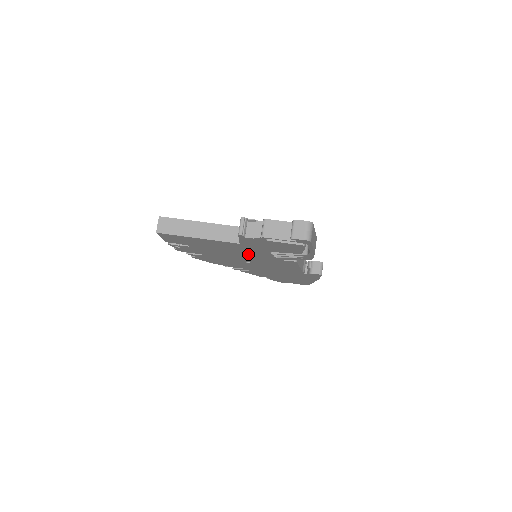
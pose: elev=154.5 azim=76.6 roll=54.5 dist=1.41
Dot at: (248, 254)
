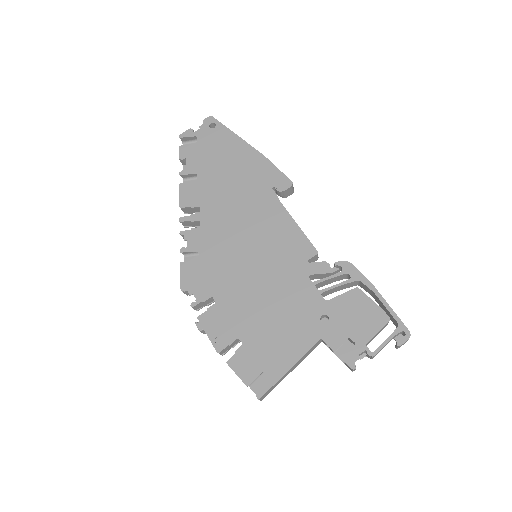
Dot at: occluded
